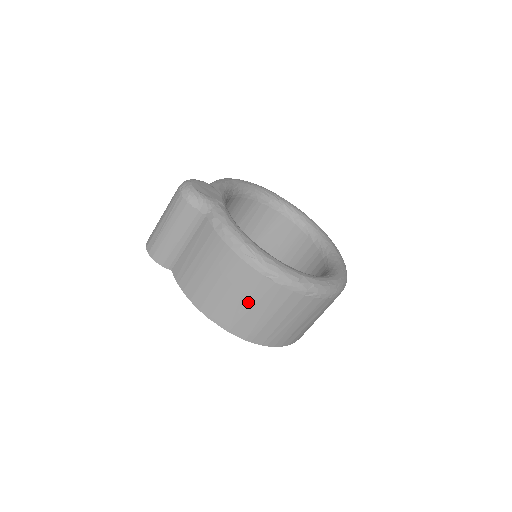
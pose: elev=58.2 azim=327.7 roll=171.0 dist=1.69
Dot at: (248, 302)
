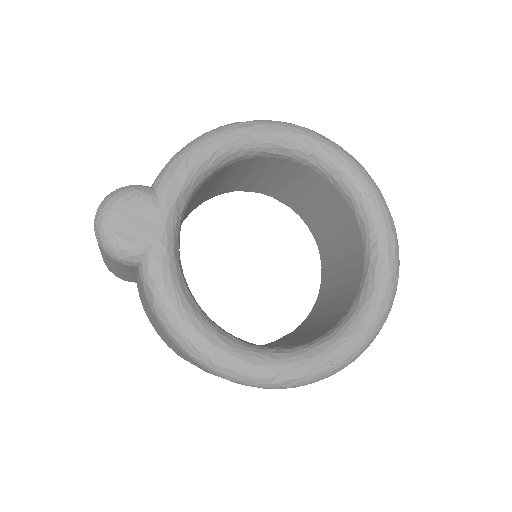
Dot at: occluded
